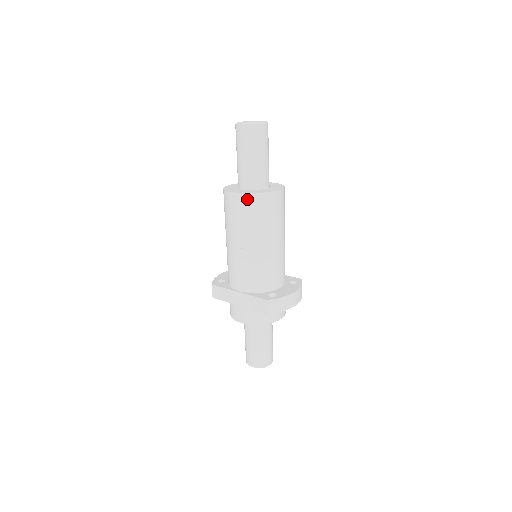
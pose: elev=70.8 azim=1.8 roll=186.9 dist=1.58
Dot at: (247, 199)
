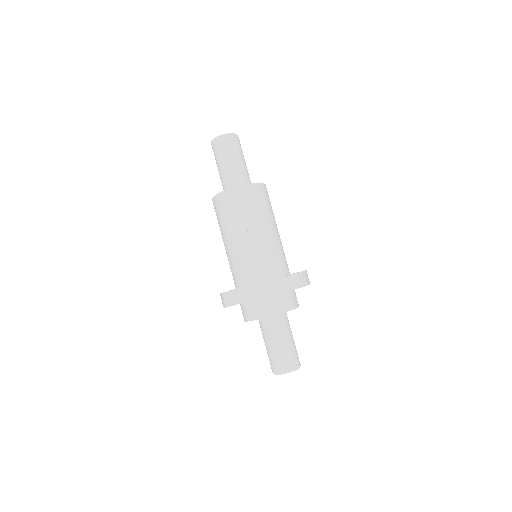
Dot at: (243, 190)
